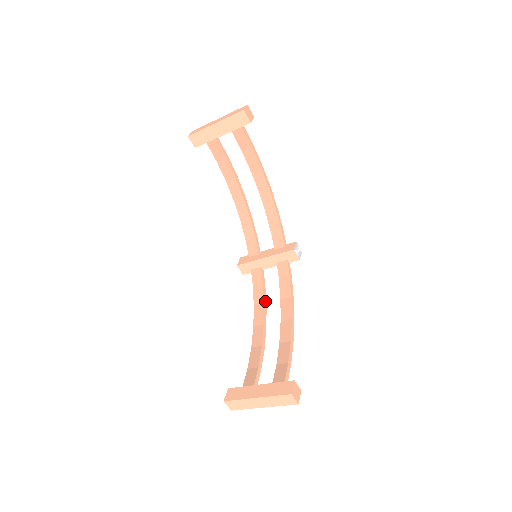
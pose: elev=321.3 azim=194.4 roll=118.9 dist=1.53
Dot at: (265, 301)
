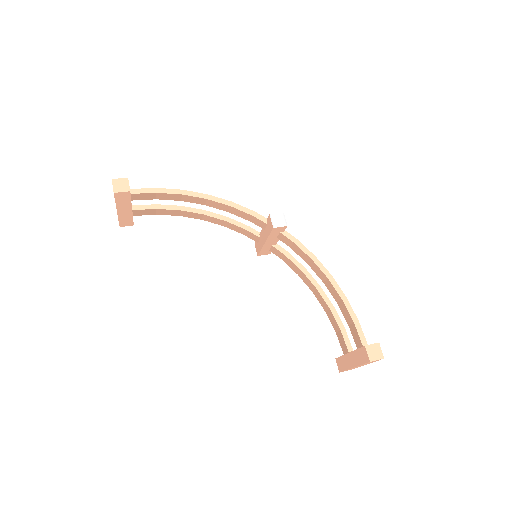
Dot at: (301, 267)
